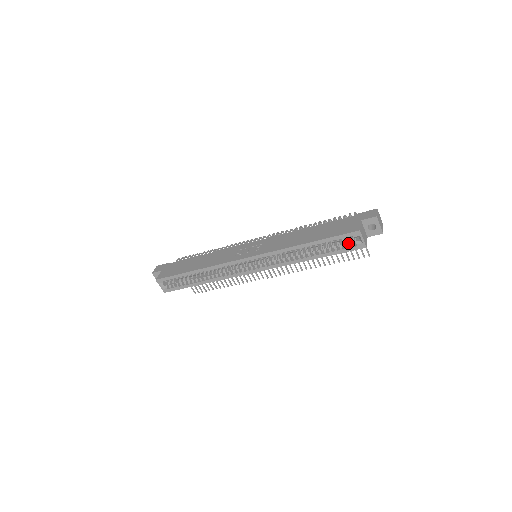
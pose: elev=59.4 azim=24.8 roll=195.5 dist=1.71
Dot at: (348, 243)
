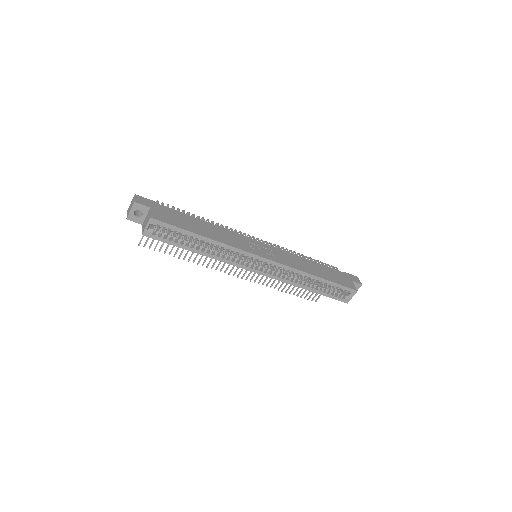
Dot at: (339, 293)
